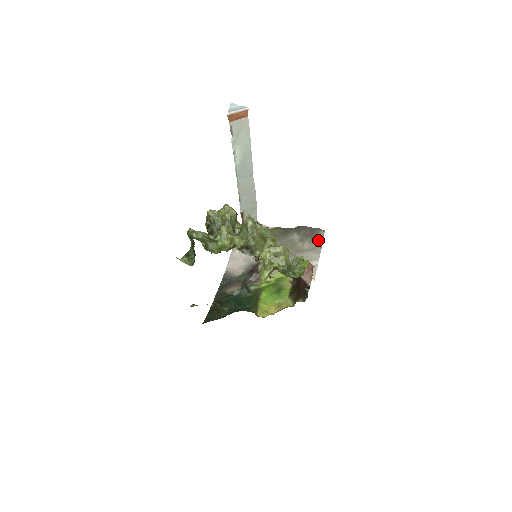
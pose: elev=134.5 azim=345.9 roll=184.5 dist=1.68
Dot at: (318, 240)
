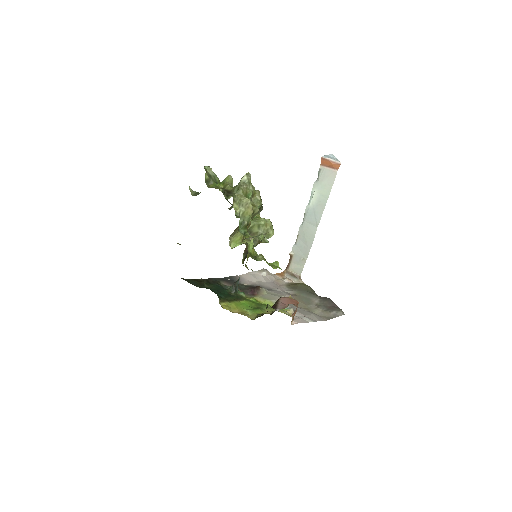
Dot at: (331, 314)
